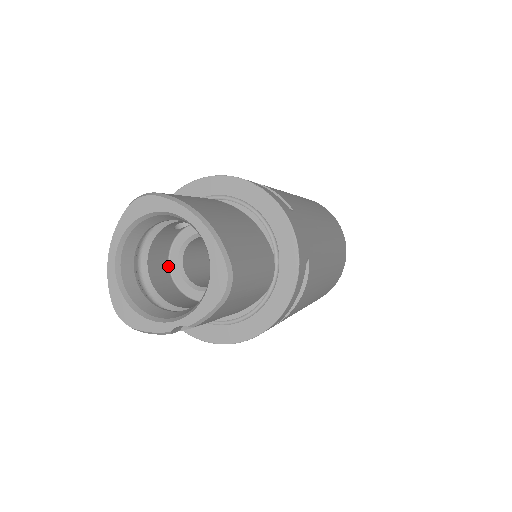
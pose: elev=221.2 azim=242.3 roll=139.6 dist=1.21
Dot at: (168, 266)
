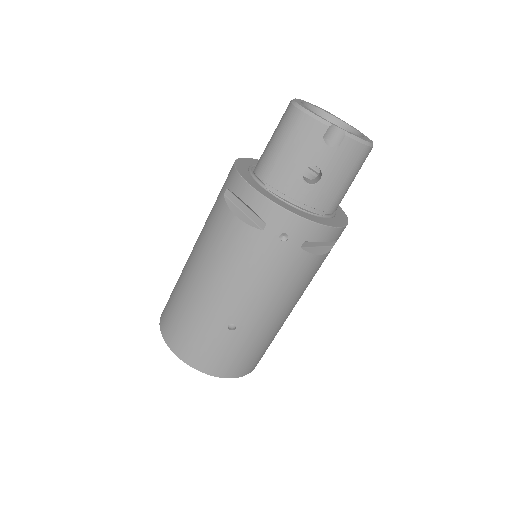
Dot at: occluded
